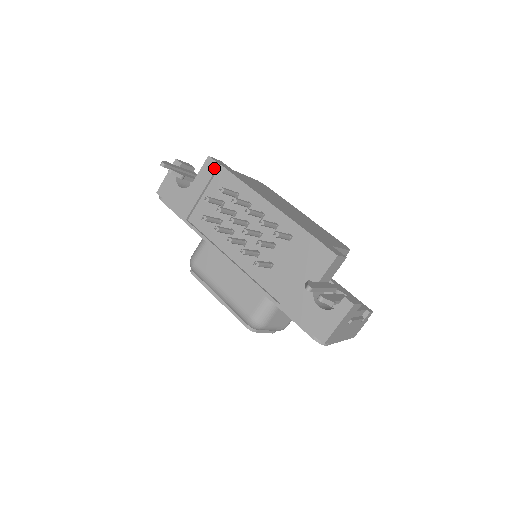
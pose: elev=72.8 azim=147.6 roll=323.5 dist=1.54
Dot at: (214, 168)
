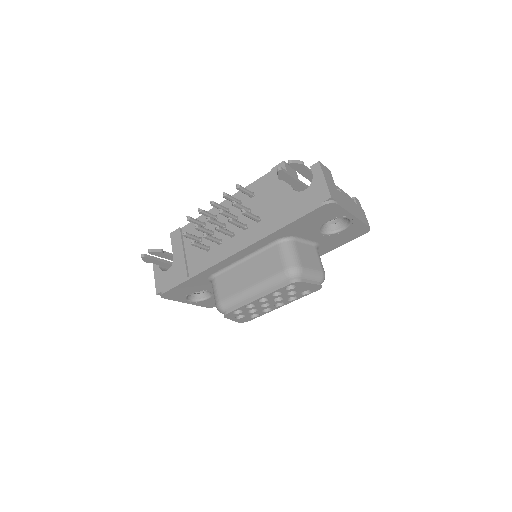
Dot at: (179, 233)
